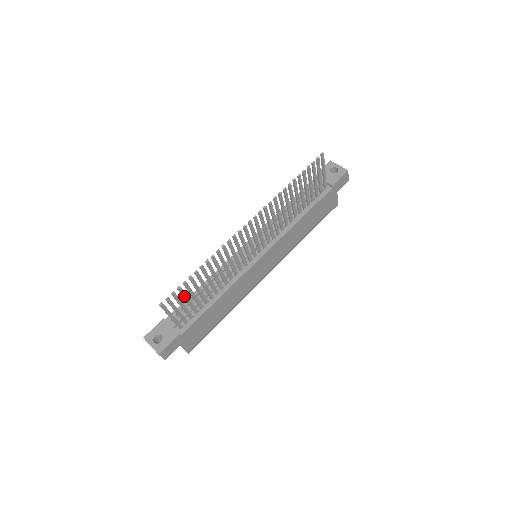
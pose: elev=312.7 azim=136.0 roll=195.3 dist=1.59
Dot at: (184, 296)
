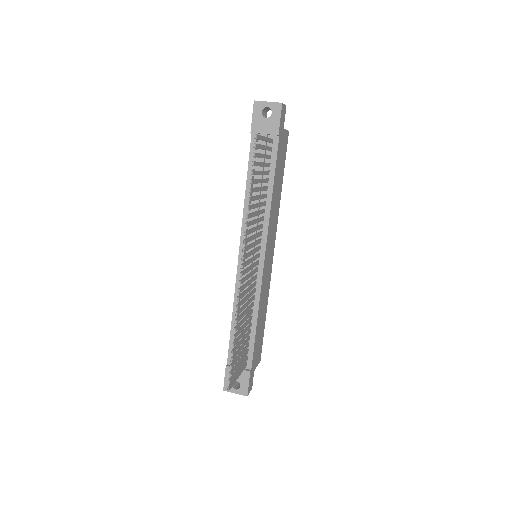
Dot at: occluded
